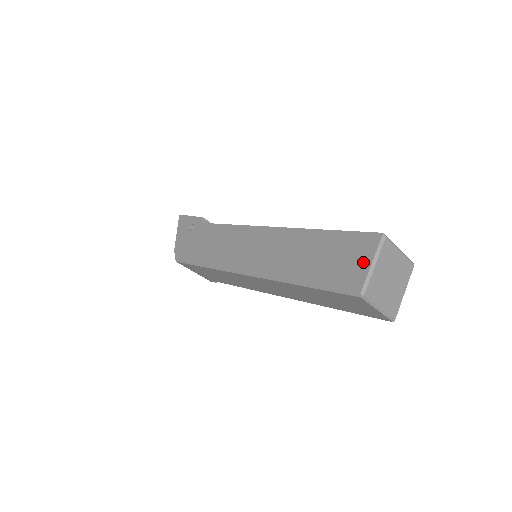
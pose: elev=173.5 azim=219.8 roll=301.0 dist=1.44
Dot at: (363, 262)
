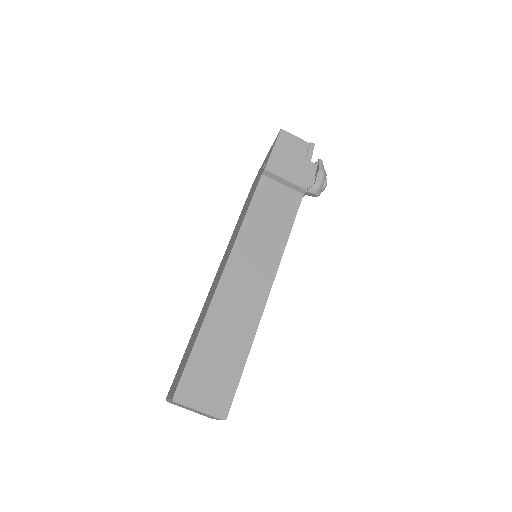
Dot at: (172, 391)
